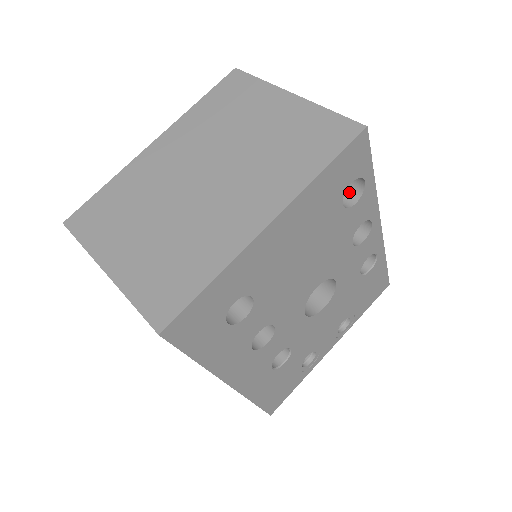
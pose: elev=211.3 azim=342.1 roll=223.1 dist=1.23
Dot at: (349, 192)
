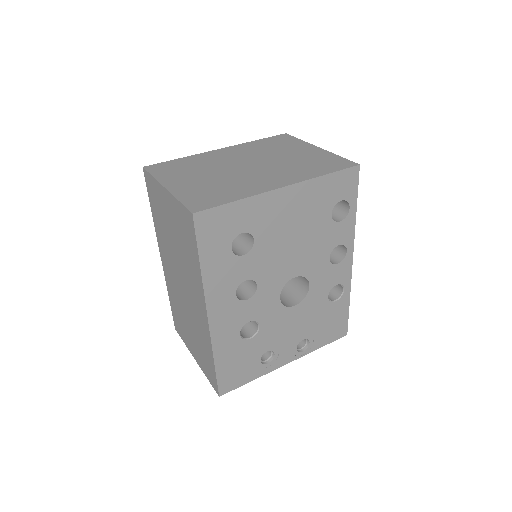
Dot at: (337, 216)
